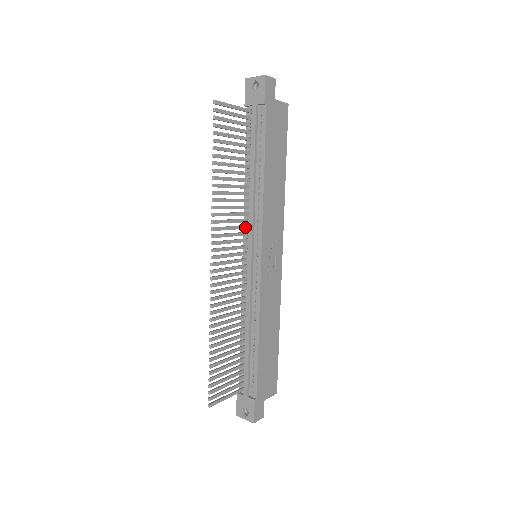
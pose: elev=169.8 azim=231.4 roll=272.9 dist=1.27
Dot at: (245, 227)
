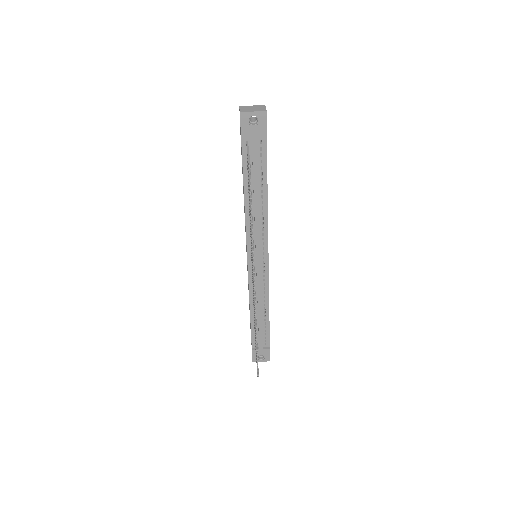
Dot at: occluded
